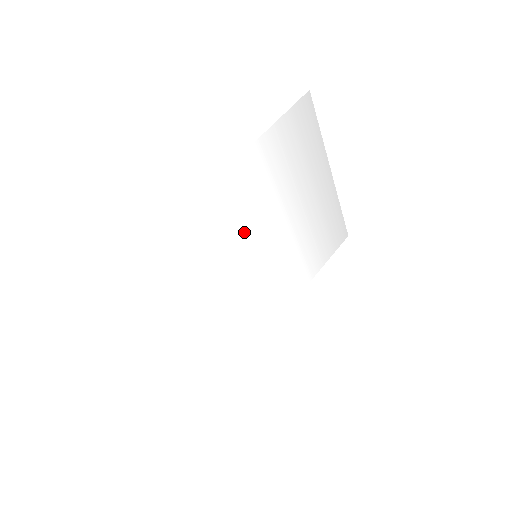
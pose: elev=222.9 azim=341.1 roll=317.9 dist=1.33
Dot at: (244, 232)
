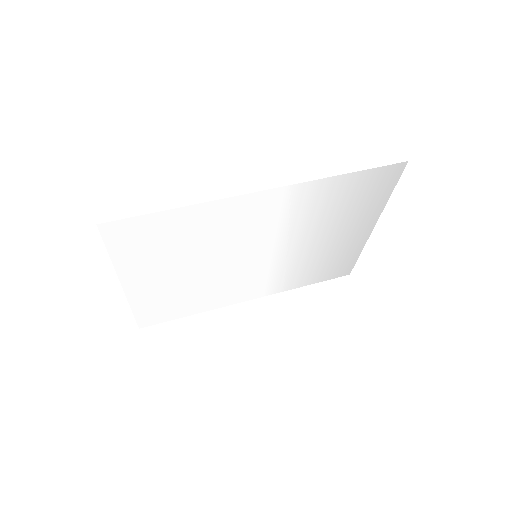
Dot at: (259, 236)
